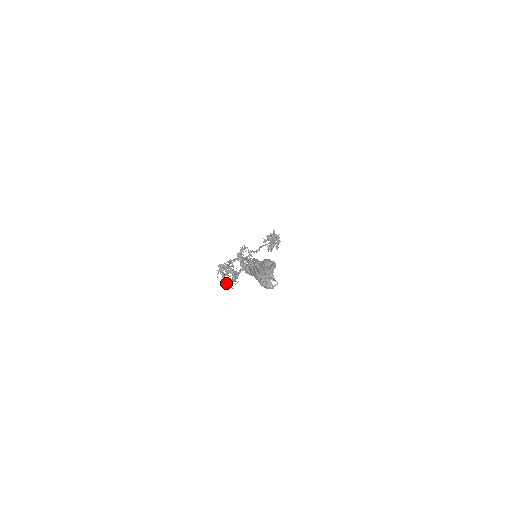
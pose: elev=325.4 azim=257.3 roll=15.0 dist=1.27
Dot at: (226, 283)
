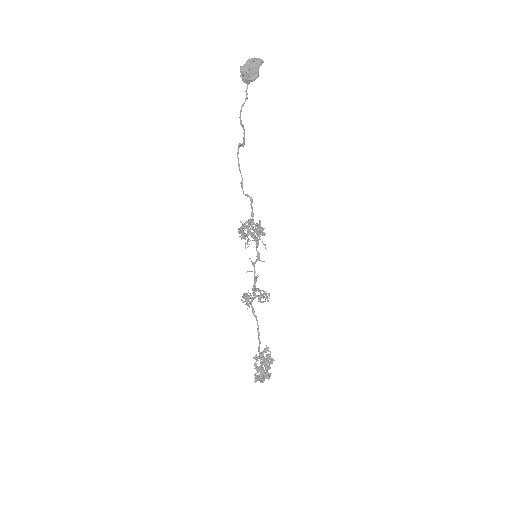
Dot at: (257, 228)
